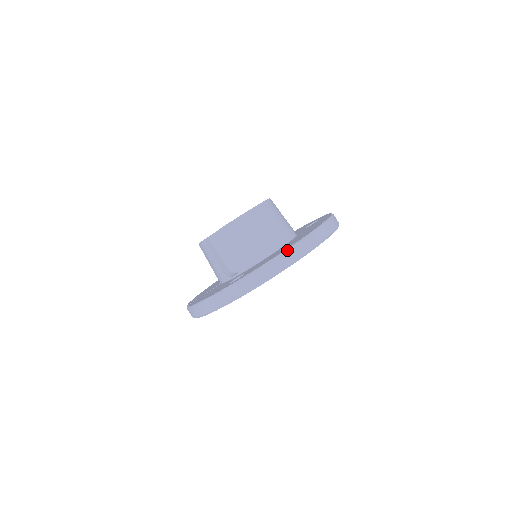
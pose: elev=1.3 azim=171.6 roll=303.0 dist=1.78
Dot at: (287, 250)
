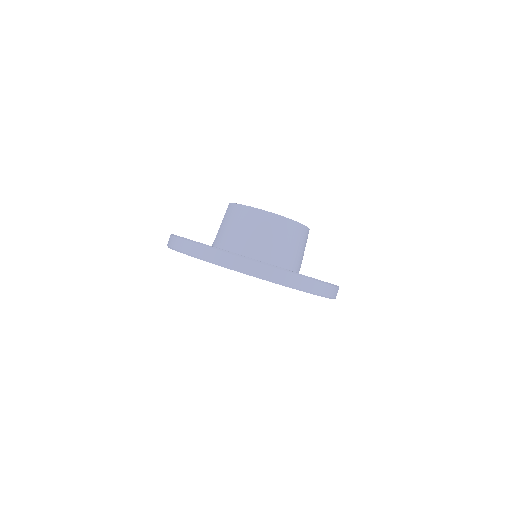
Dot at: (201, 244)
